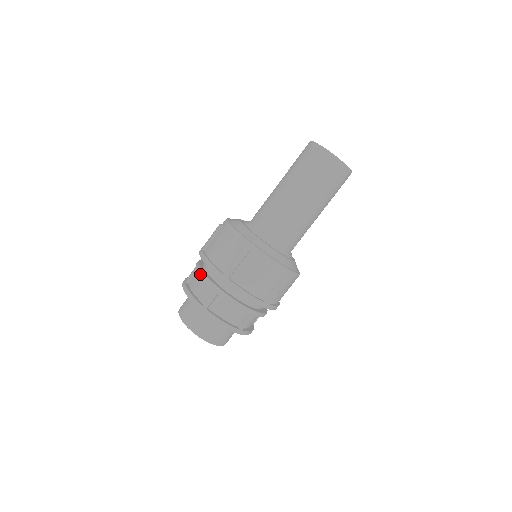
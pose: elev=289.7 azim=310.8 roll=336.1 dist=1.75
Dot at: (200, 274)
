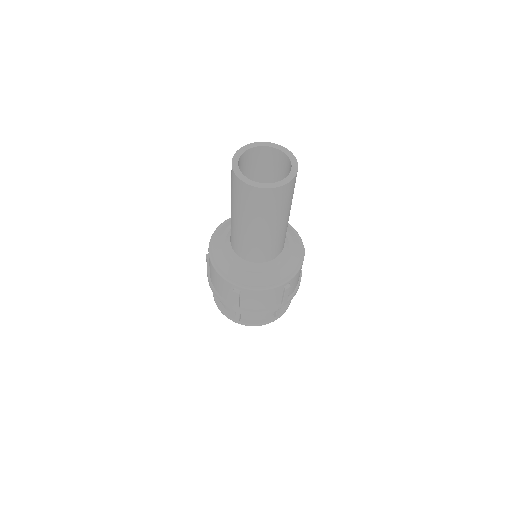
Dot at: occluded
